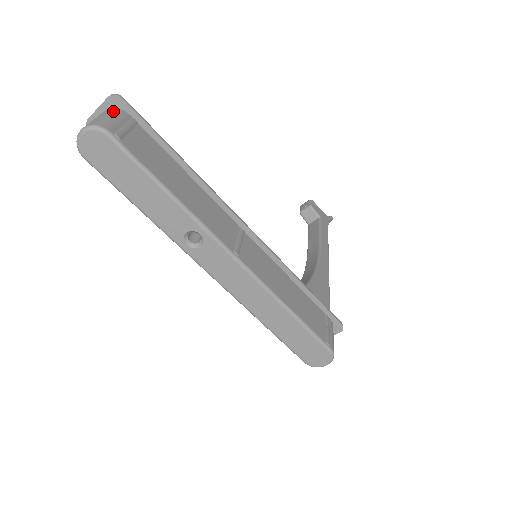
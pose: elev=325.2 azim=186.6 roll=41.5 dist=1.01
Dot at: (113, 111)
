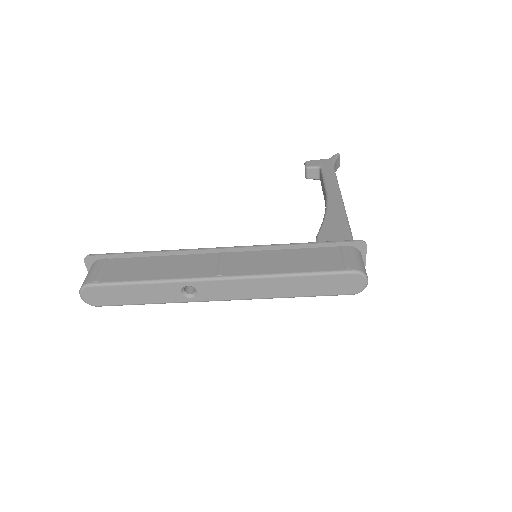
Dot at: (91, 267)
